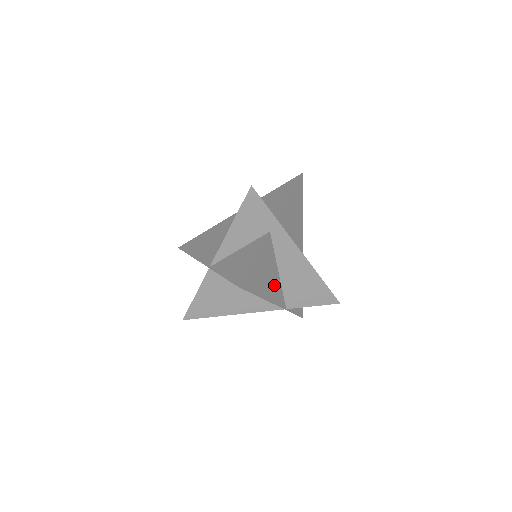
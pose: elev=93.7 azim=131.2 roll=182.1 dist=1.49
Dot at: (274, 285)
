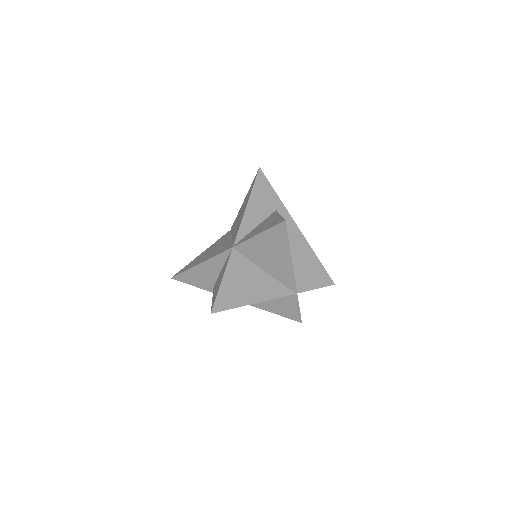
Dot at: occluded
